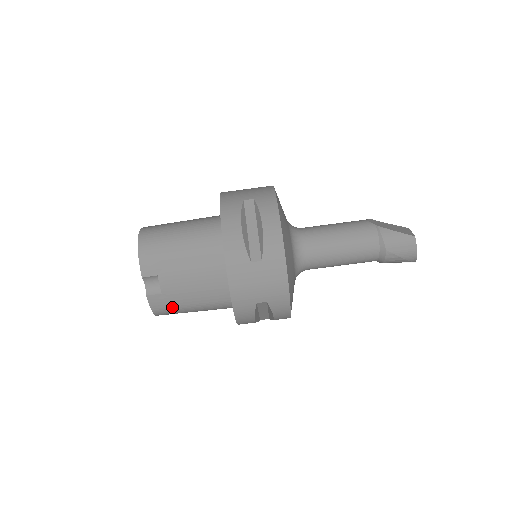
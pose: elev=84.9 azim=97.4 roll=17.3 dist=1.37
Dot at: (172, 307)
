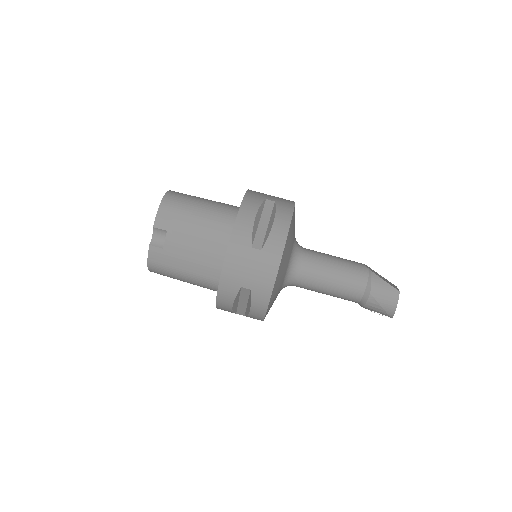
Dot at: (166, 266)
